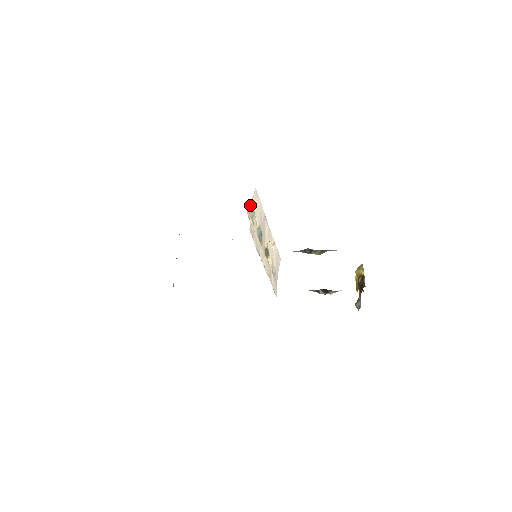
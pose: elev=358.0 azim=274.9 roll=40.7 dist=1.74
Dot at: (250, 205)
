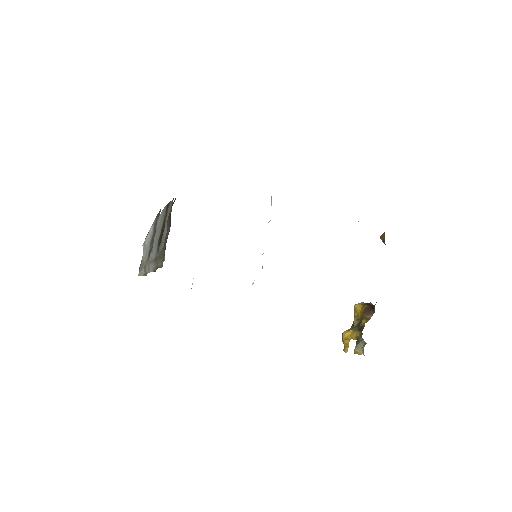
Dot at: occluded
